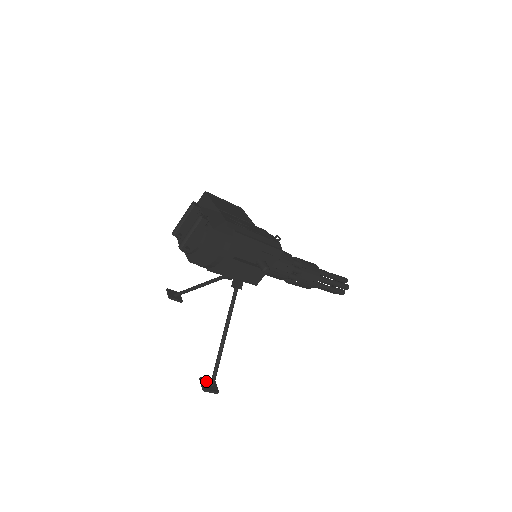
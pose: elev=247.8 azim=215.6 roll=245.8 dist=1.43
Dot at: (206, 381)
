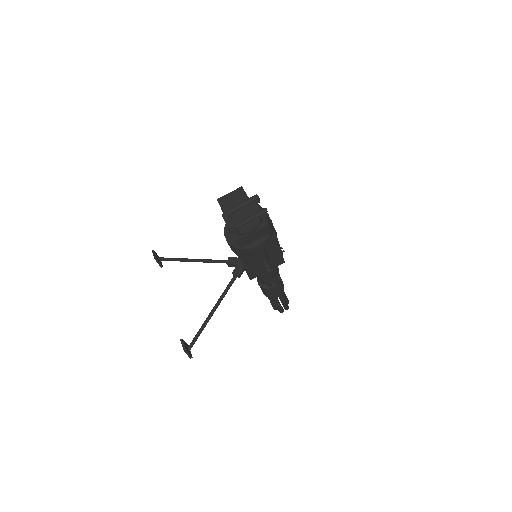
Dot at: (185, 344)
